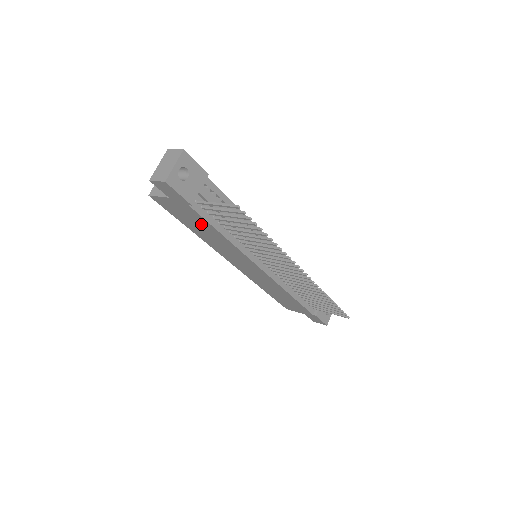
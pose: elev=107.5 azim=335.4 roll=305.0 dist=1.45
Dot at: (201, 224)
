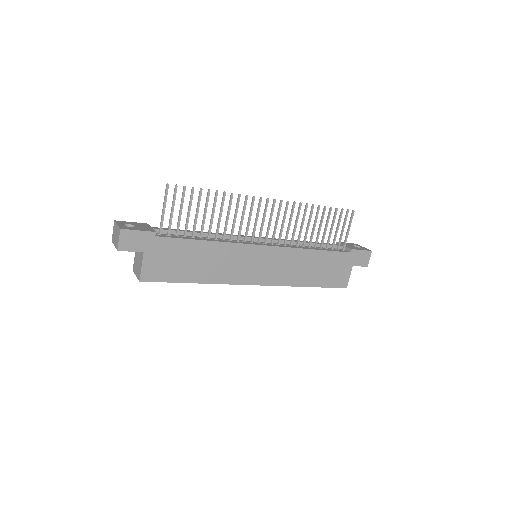
Dot at: (186, 253)
